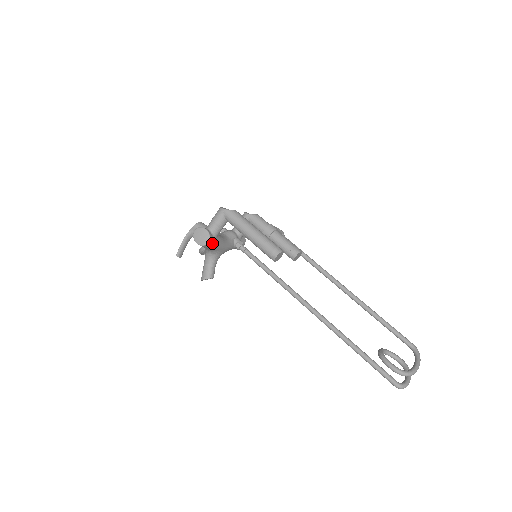
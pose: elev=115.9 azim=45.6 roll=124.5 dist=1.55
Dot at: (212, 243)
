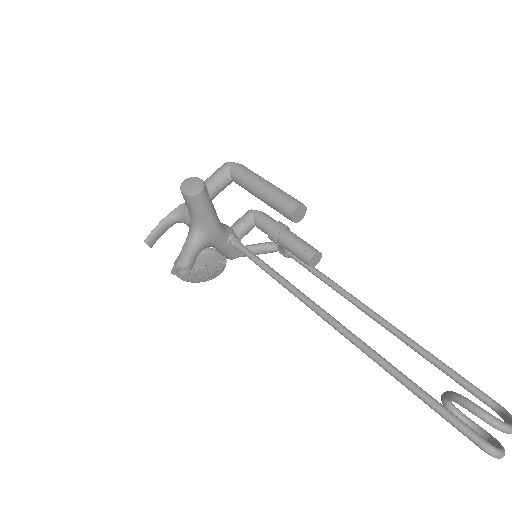
Dot at: (204, 200)
